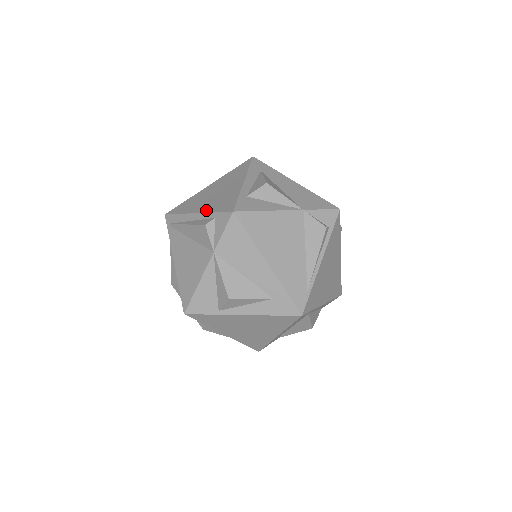
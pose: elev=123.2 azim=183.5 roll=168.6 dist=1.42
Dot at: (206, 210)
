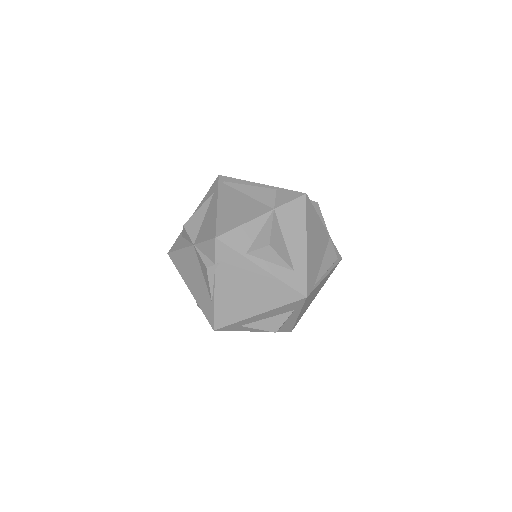
Dot at: (273, 186)
